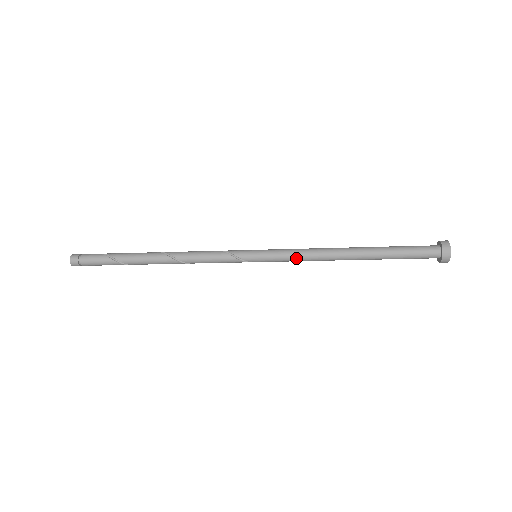
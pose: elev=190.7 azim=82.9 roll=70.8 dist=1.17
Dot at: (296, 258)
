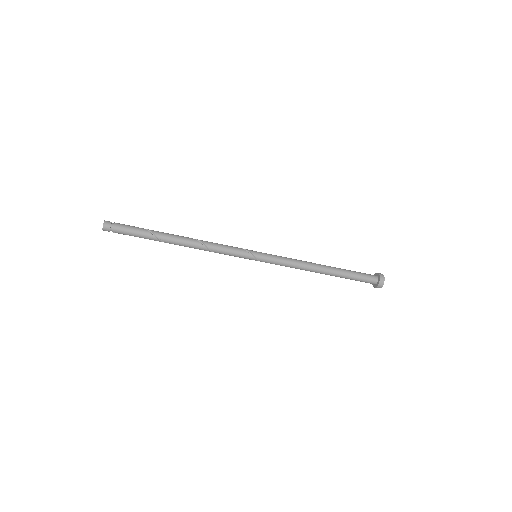
Dot at: (286, 258)
